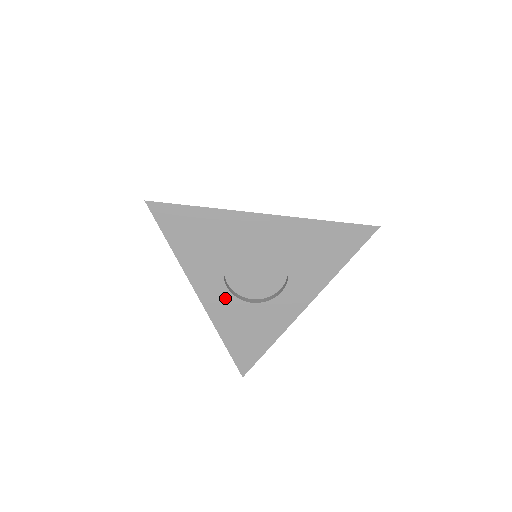
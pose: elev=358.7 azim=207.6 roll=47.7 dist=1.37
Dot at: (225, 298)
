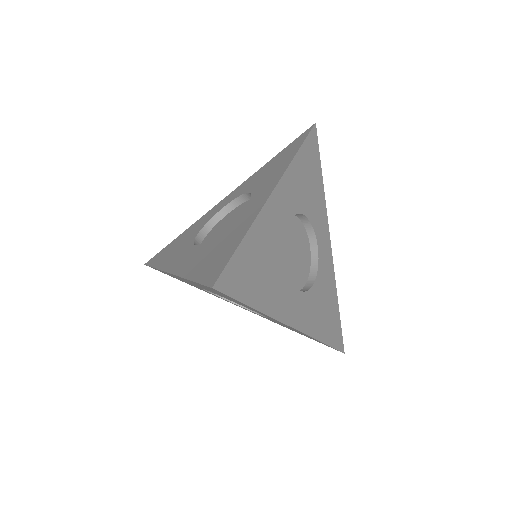
Dot at: occluded
